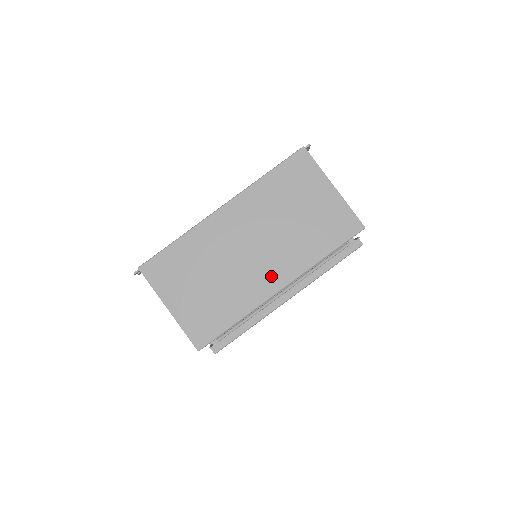
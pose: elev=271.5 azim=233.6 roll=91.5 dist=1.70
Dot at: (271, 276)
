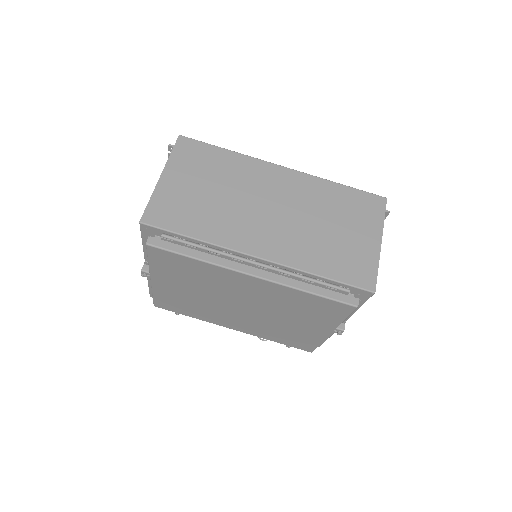
Dot at: (262, 240)
